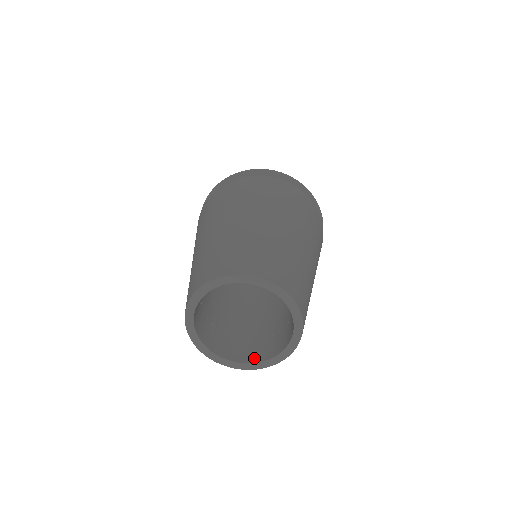
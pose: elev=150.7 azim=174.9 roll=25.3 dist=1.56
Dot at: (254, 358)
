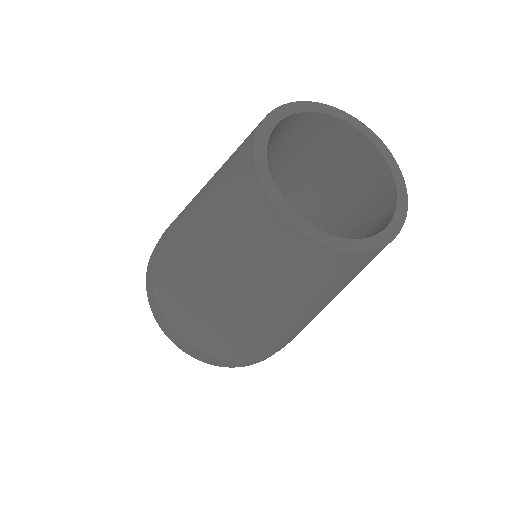
Dot at: occluded
